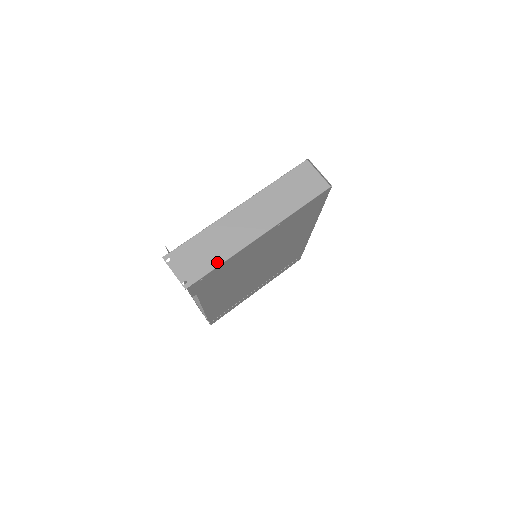
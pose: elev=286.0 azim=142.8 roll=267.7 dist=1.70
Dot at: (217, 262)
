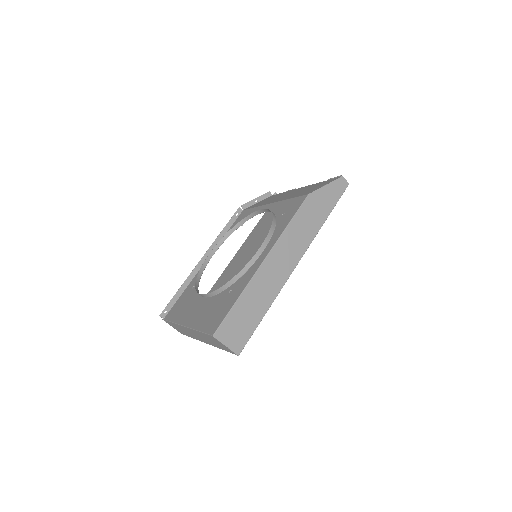
Dot at: (190, 336)
